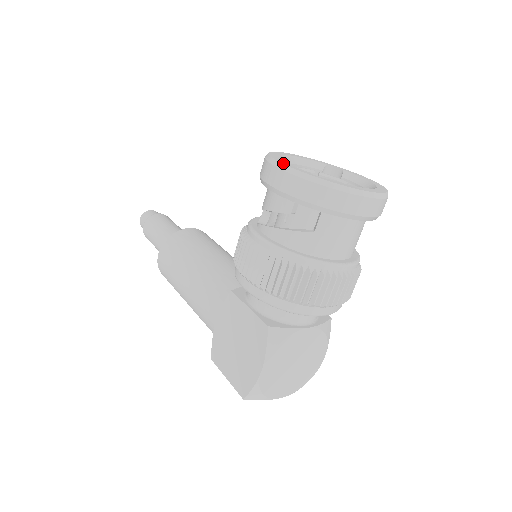
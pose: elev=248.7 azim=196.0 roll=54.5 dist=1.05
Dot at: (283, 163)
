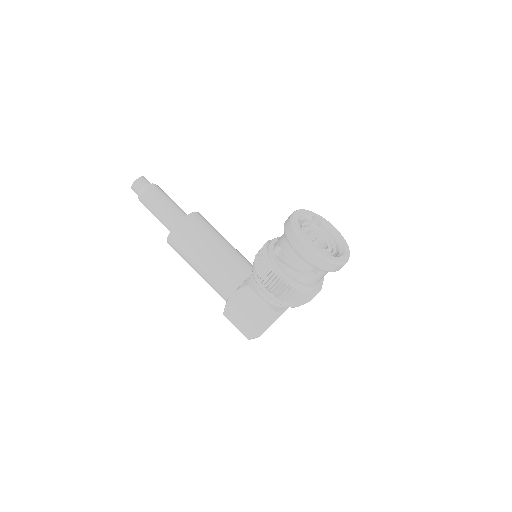
Dot at: (310, 245)
